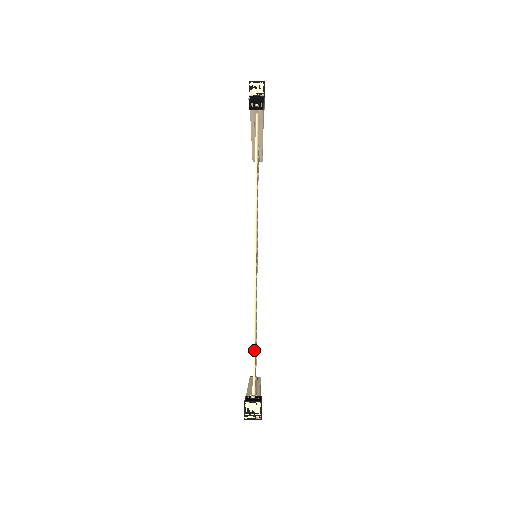
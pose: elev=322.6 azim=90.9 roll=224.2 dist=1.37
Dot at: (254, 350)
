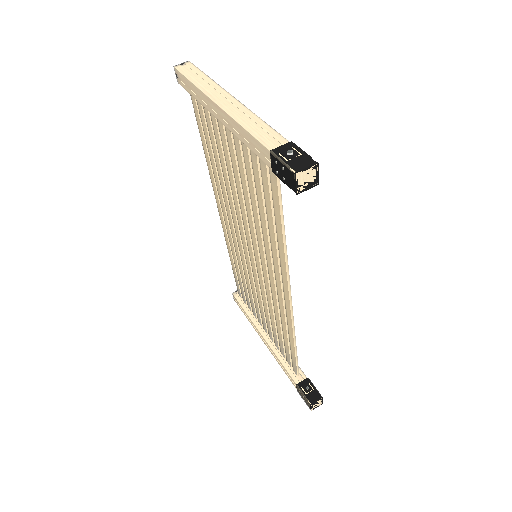
Dot at: (296, 357)
